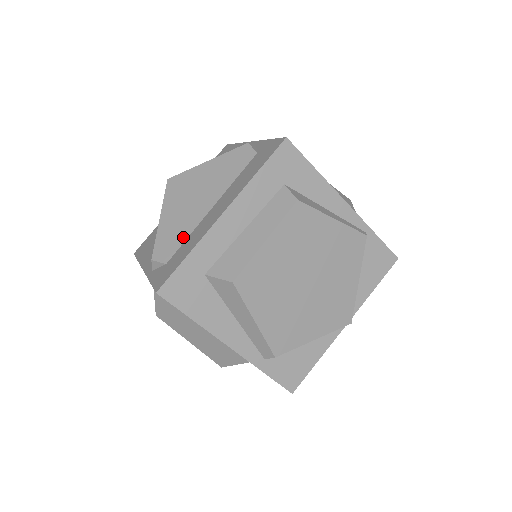
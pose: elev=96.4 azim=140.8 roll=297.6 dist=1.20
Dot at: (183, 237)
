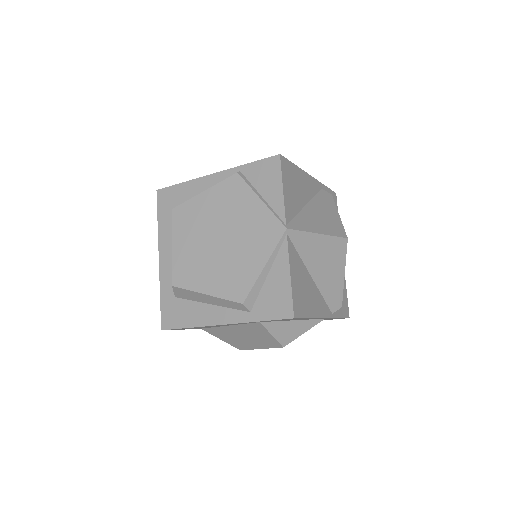
Dot at: occluded
